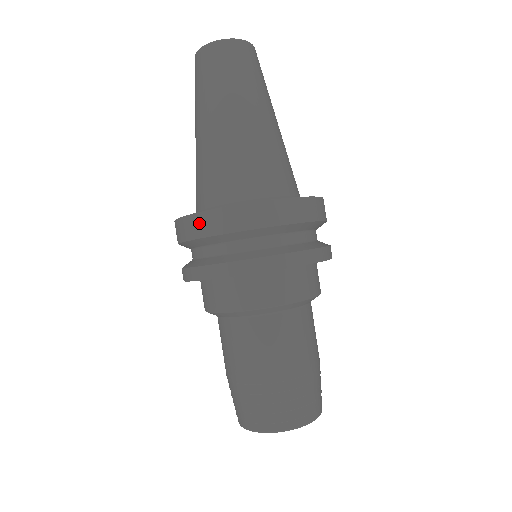
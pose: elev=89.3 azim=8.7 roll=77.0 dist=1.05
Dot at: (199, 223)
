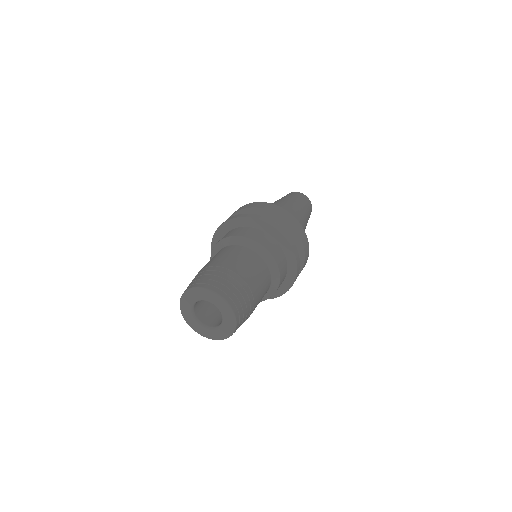
Dot at: (264, 204)
